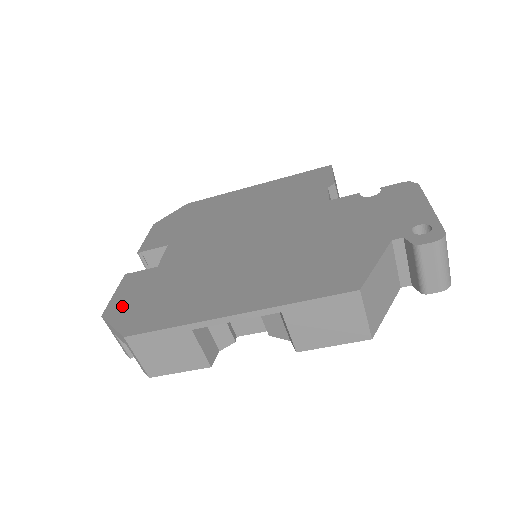
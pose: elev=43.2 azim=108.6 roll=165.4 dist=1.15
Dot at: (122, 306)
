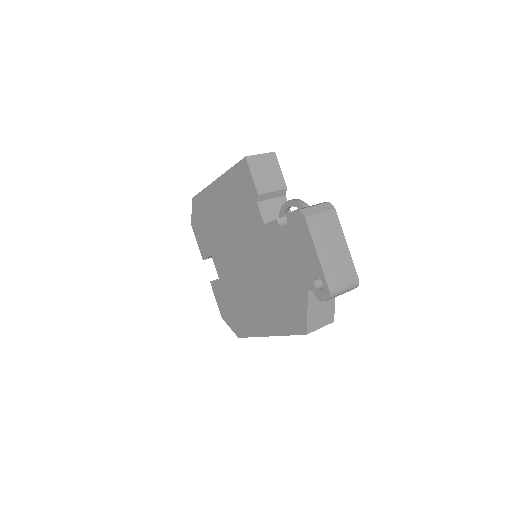
Dot at: (225, 313)
